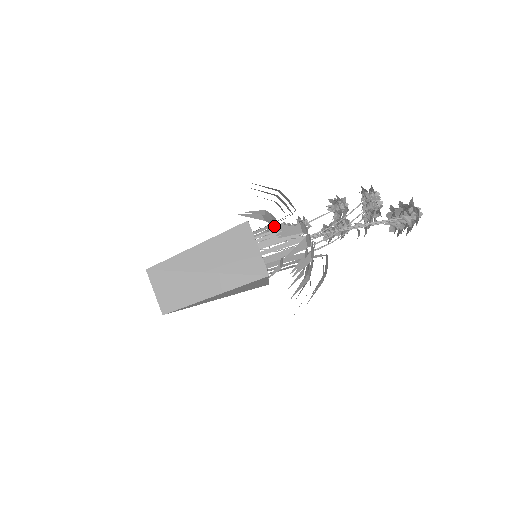
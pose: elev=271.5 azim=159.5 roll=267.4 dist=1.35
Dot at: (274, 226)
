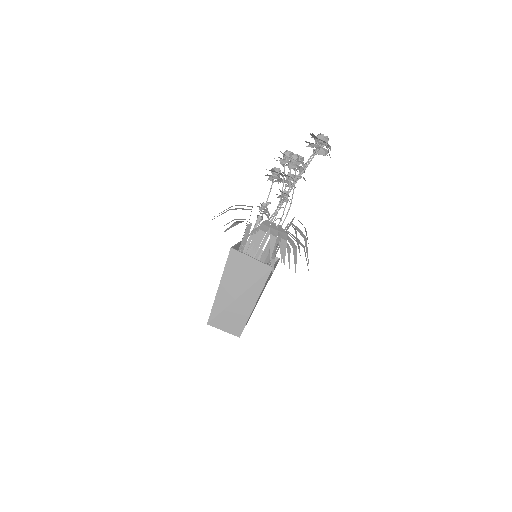
Dot at: (249, 225)
